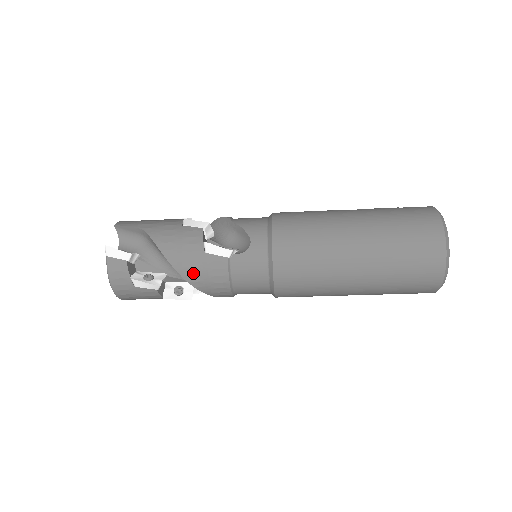
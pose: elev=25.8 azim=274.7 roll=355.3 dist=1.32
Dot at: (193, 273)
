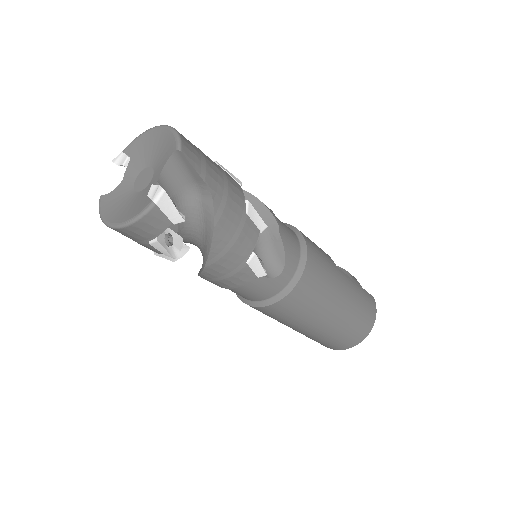
Dot at: (218, 270)
